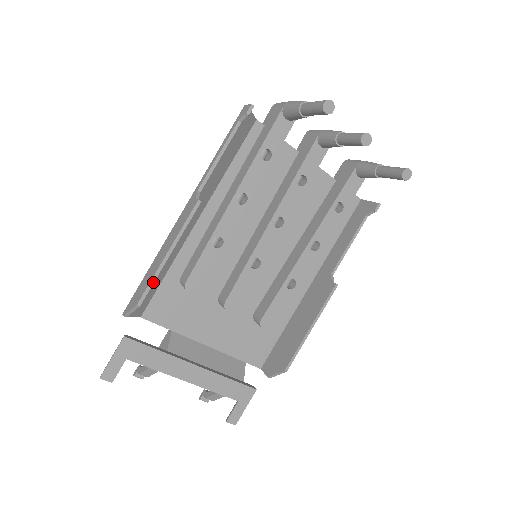
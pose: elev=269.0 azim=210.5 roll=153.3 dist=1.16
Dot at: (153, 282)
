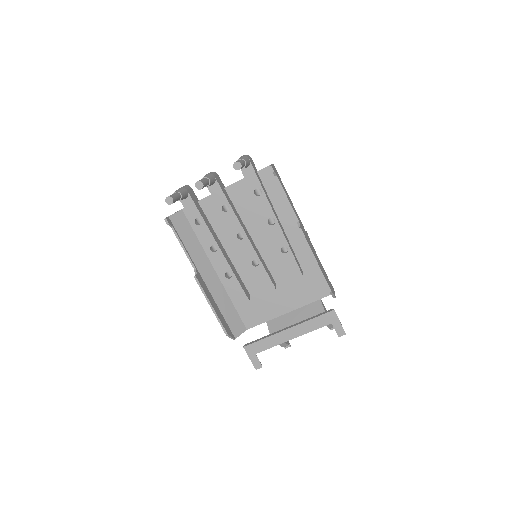
Dot at: (220, 322)
